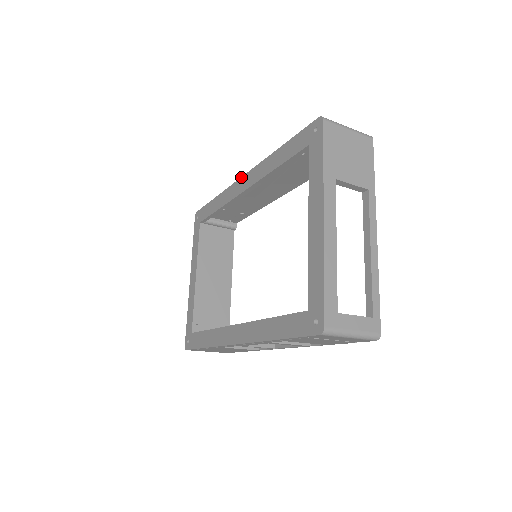
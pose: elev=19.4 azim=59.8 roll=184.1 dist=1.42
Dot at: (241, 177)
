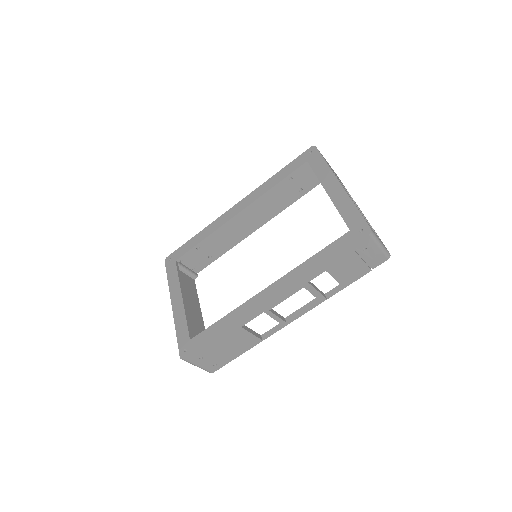
Dot at: (232, 207)
